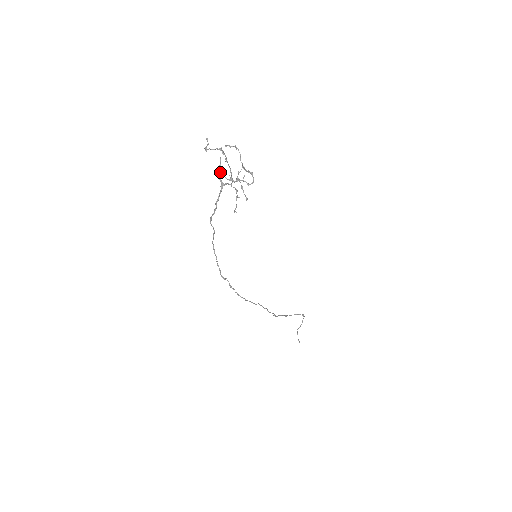
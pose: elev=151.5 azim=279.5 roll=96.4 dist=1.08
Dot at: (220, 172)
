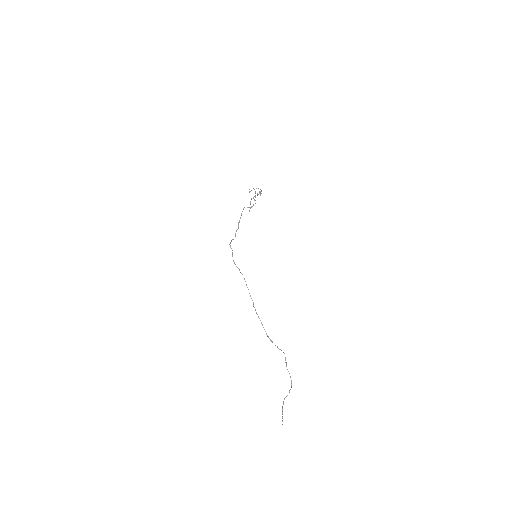
Dot at: occluded
